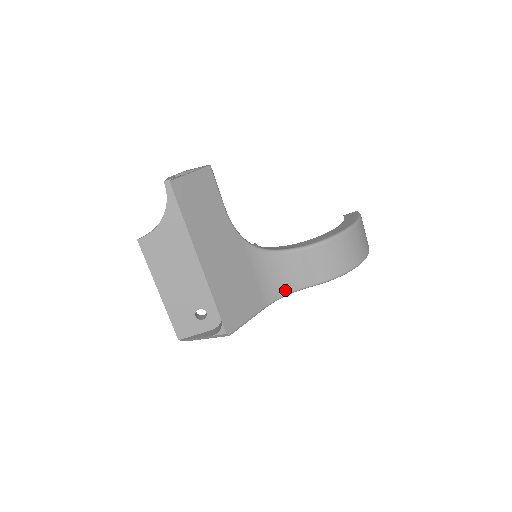
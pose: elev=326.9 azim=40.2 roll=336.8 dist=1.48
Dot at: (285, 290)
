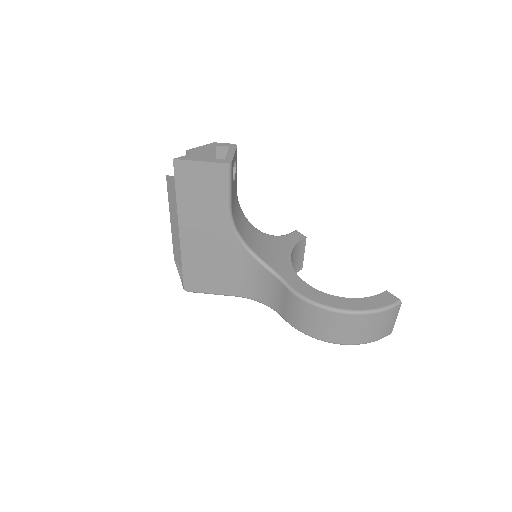
Dot at: (262, 299)
